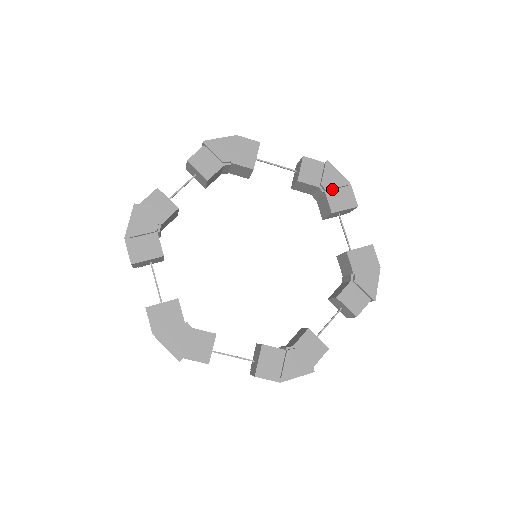
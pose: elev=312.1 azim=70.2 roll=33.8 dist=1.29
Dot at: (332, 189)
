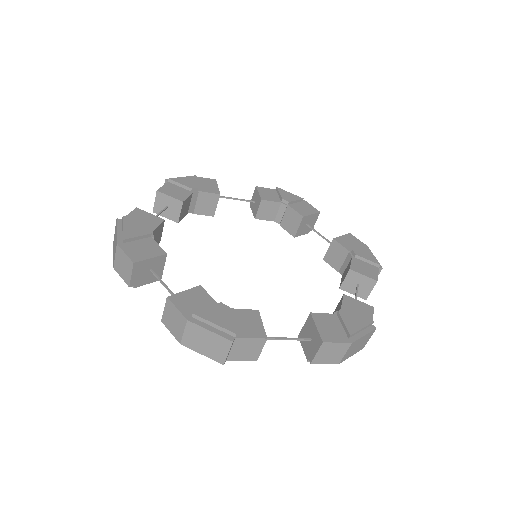
Dot at: (292, 203)
